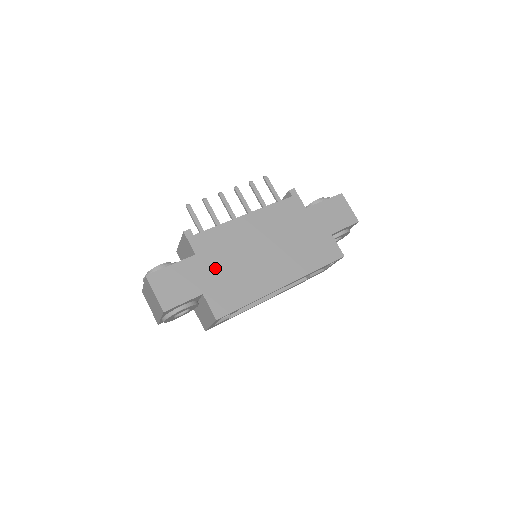
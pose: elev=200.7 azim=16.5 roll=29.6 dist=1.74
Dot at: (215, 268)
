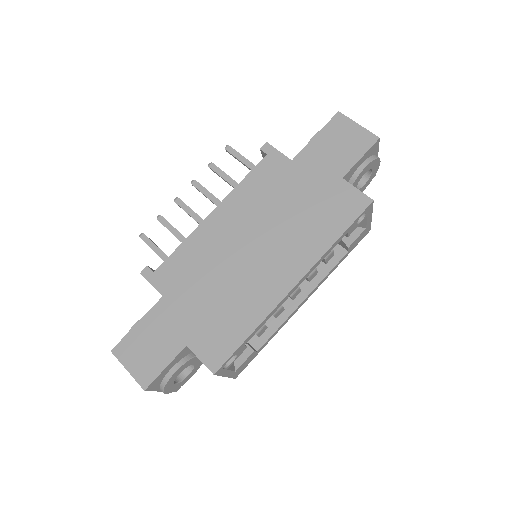
Dot at: (192, 303)
